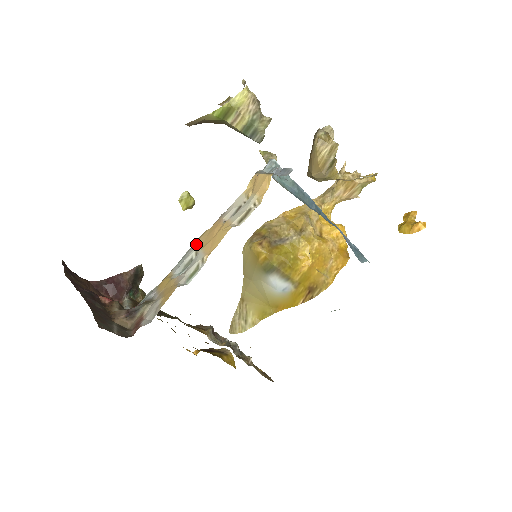
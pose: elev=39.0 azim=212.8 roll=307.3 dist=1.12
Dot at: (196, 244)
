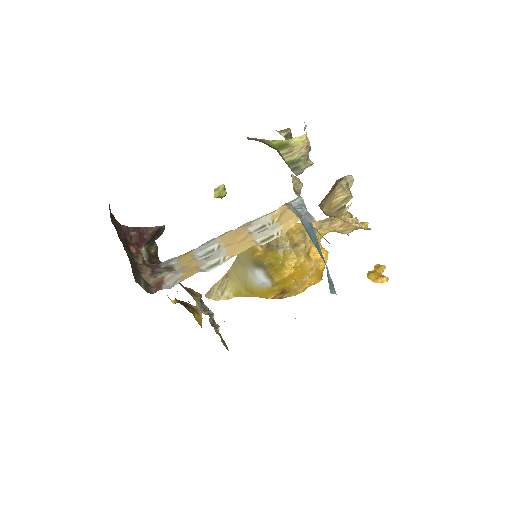
Dot at: (220, 238)
